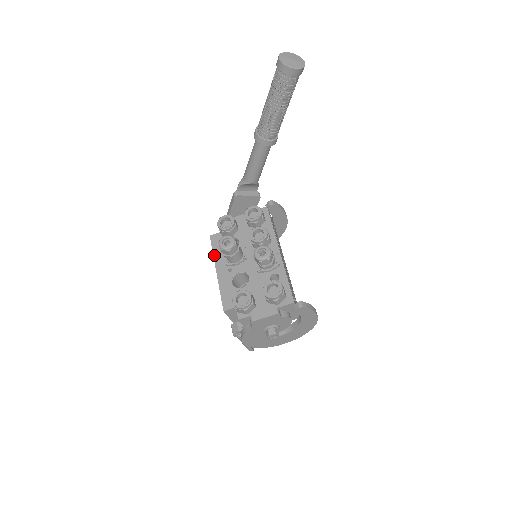
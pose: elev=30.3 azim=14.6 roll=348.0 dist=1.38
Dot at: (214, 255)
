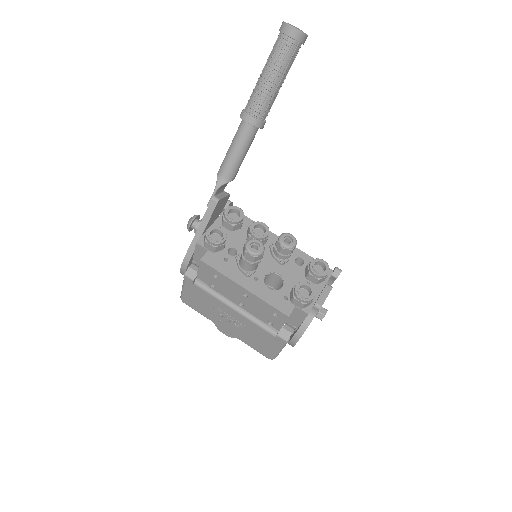
Dot at: (226, 275)
